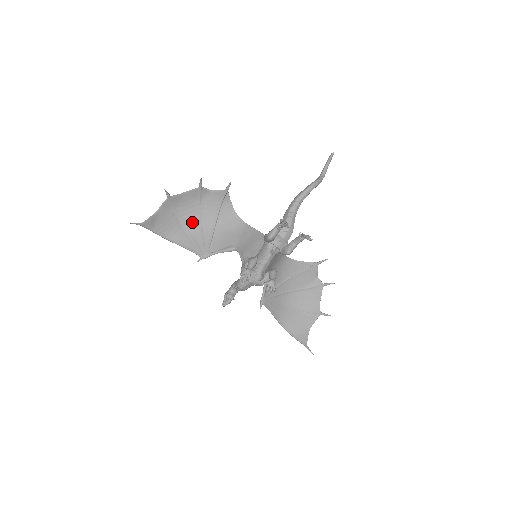
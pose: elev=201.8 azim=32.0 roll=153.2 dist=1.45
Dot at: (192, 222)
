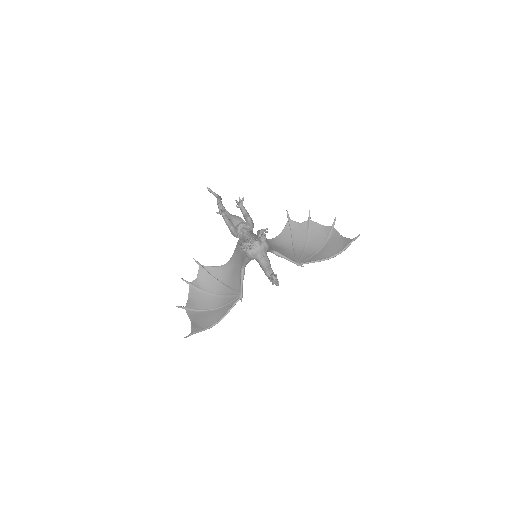
Dot at: (215, 302)
